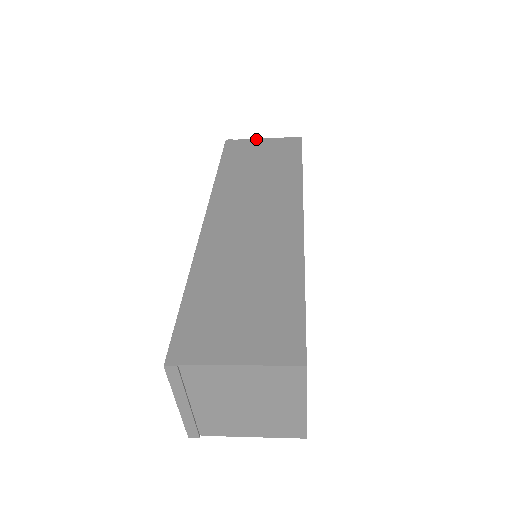
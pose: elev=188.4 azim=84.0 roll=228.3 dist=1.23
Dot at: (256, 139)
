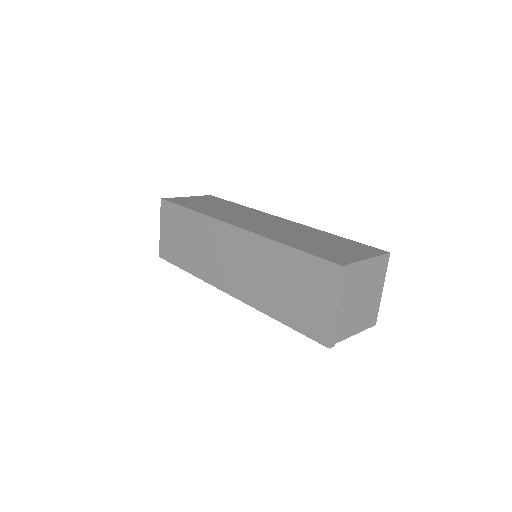
Dot at: (183, 197)
